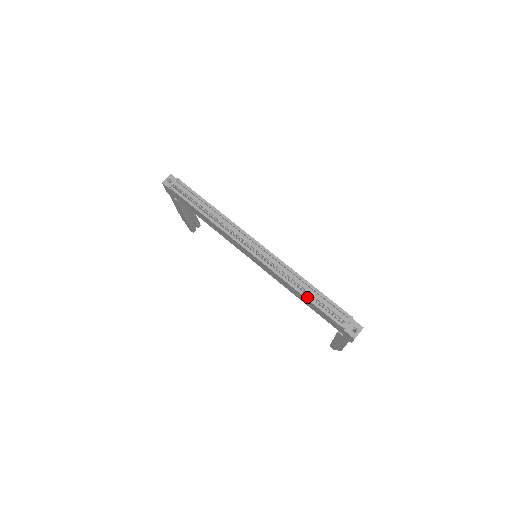
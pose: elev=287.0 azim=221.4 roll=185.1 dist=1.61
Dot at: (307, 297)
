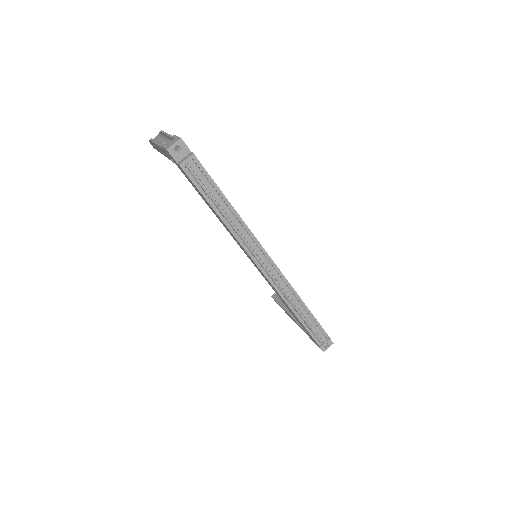
Dot at: (300, 319)
